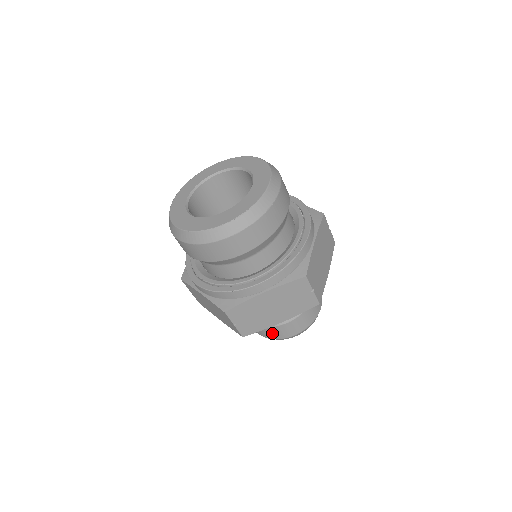
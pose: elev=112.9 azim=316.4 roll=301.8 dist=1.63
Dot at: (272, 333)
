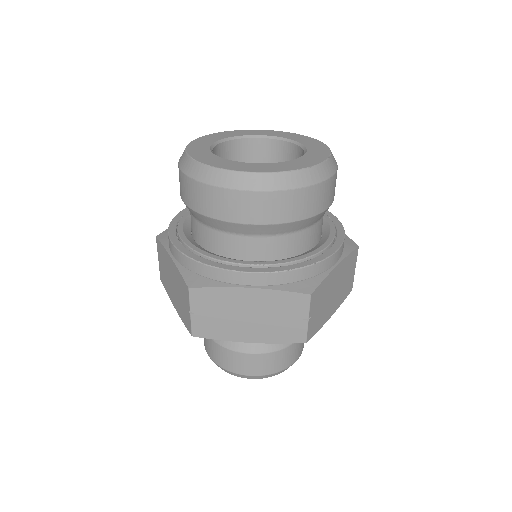
Dot at: (280, 360)
